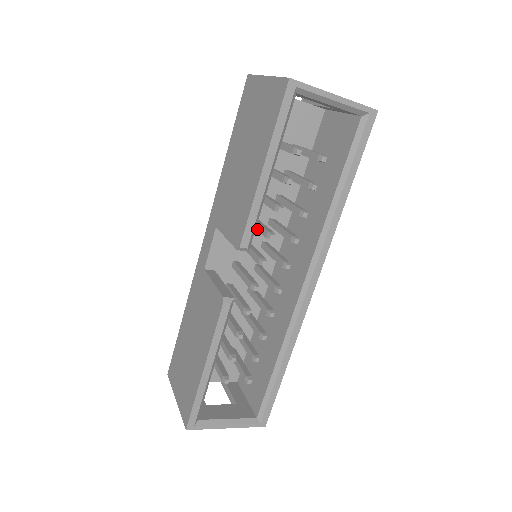
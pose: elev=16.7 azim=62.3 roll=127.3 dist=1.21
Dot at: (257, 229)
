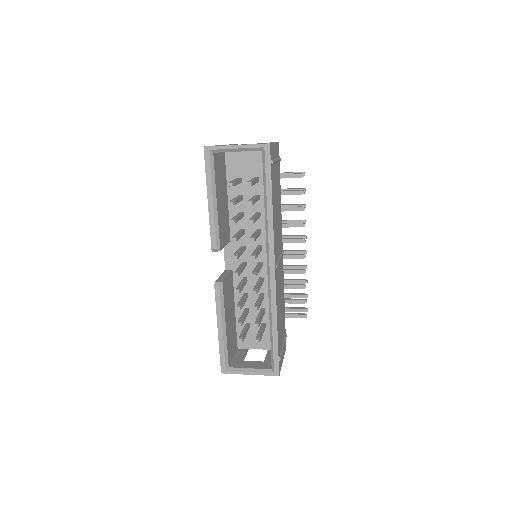
Dot at: occluded
